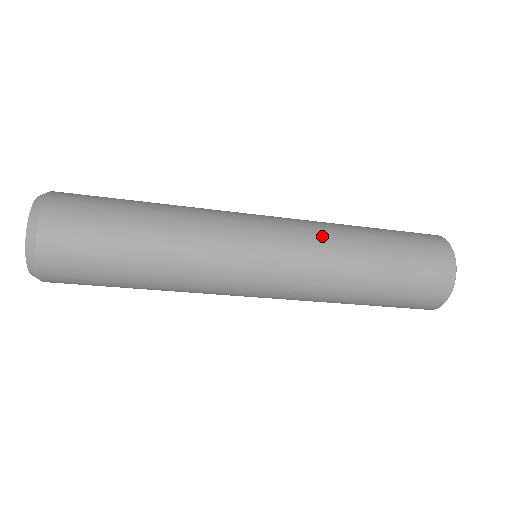
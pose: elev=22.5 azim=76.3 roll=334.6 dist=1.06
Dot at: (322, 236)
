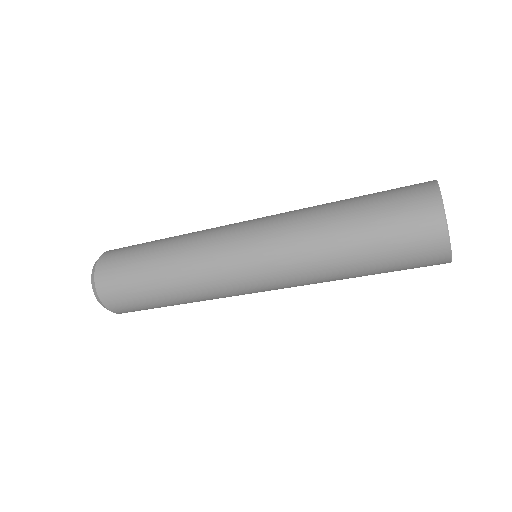
Dot at: (294, 210)
